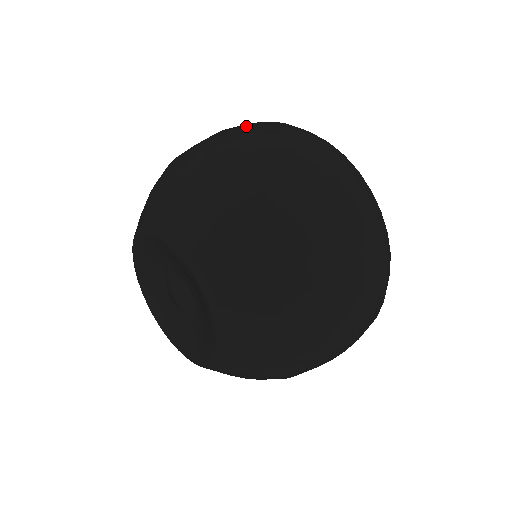
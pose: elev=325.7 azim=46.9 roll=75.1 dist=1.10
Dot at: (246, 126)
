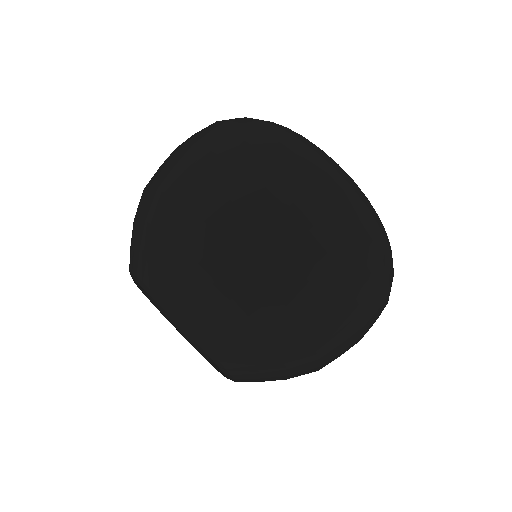
Dot at: (338, 254)
